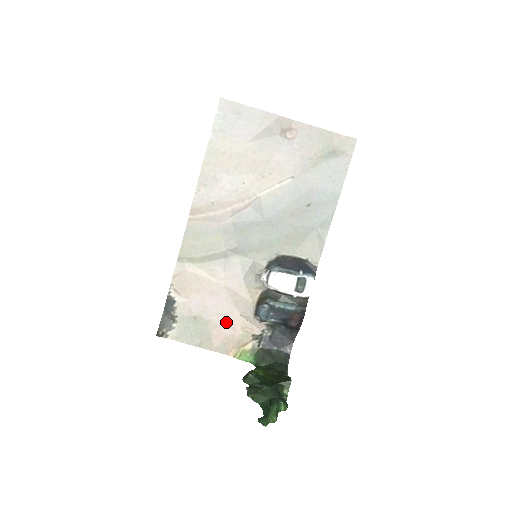
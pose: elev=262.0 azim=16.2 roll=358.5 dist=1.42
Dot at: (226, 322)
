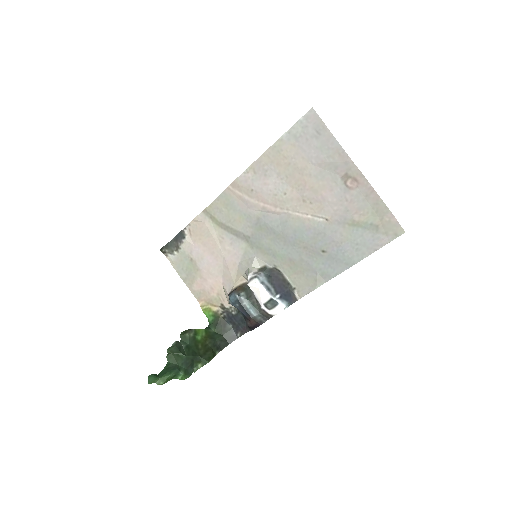
Dot at: (210, 280)
